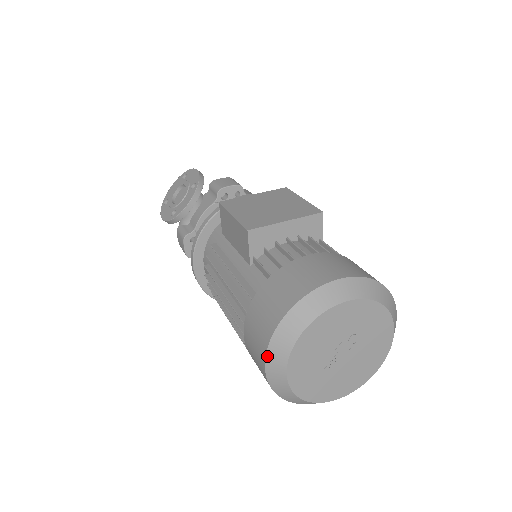
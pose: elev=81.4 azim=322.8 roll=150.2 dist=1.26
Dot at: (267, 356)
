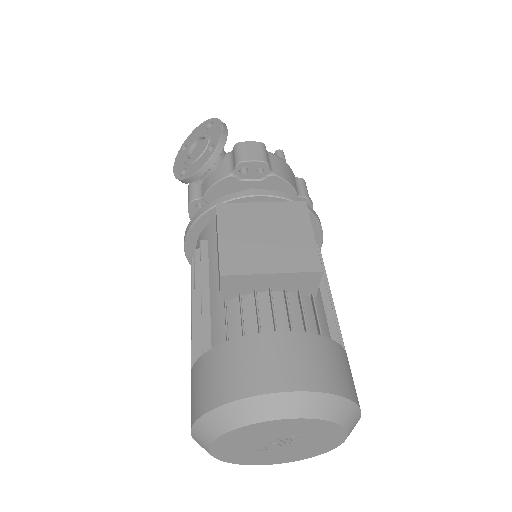
Dot at: (193, 428)
